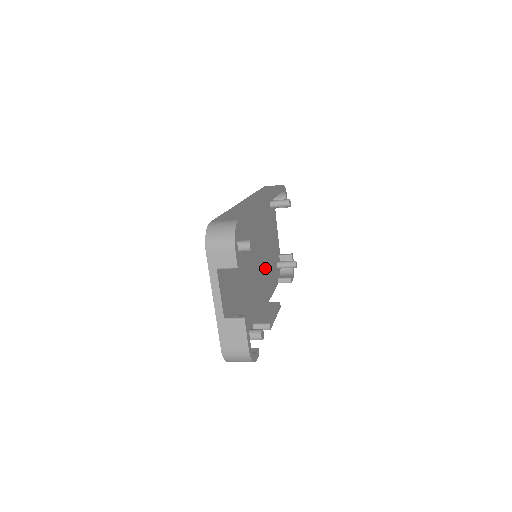
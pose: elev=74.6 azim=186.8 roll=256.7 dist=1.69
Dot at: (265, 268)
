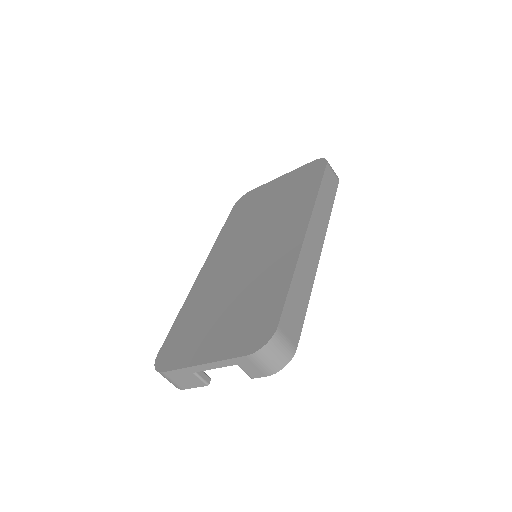
Dot at: occluded
